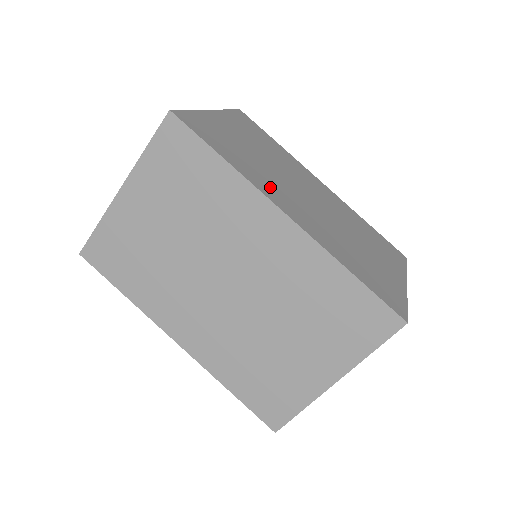
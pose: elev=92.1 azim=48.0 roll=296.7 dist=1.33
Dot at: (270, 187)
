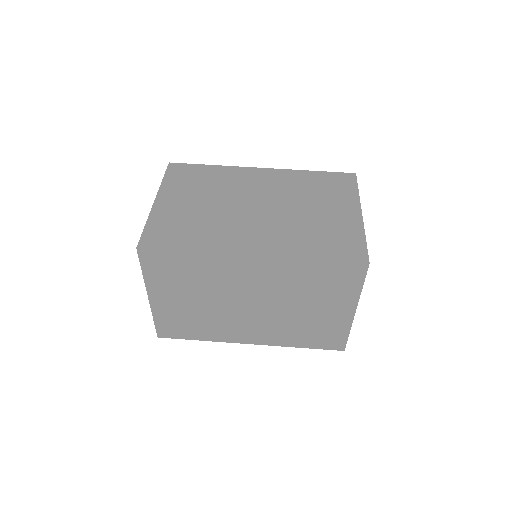
Dot at: occluded
